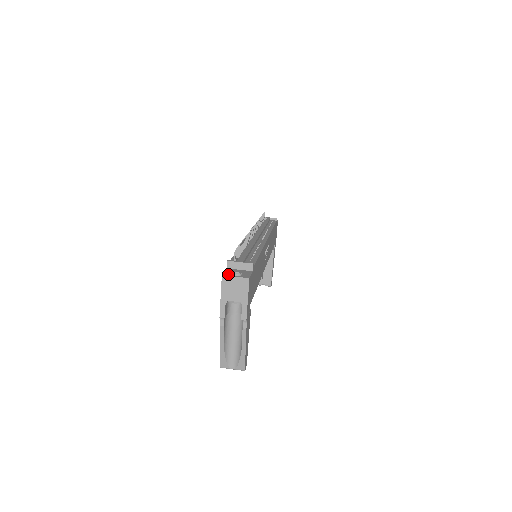
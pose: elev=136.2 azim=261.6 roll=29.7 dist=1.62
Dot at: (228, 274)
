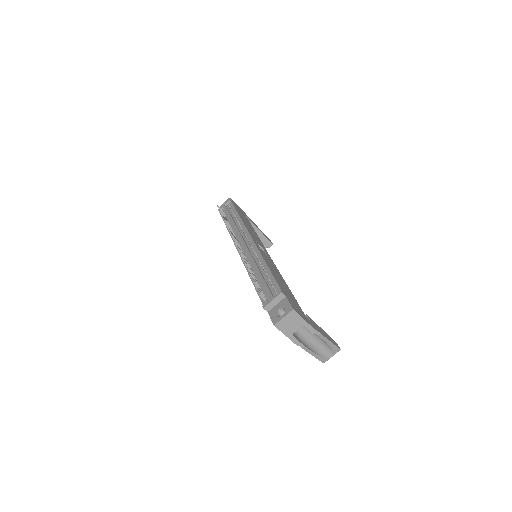
Dot at: (276, 320)
